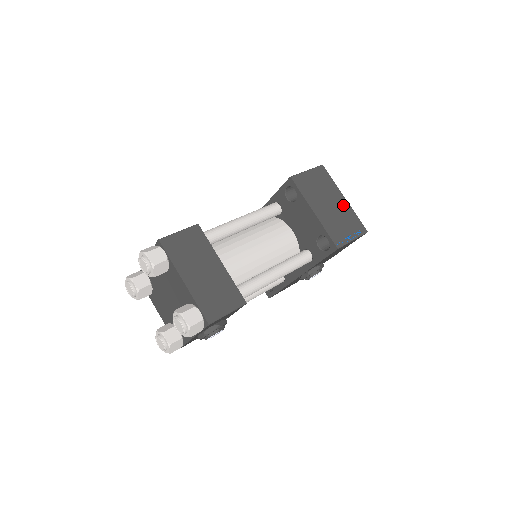
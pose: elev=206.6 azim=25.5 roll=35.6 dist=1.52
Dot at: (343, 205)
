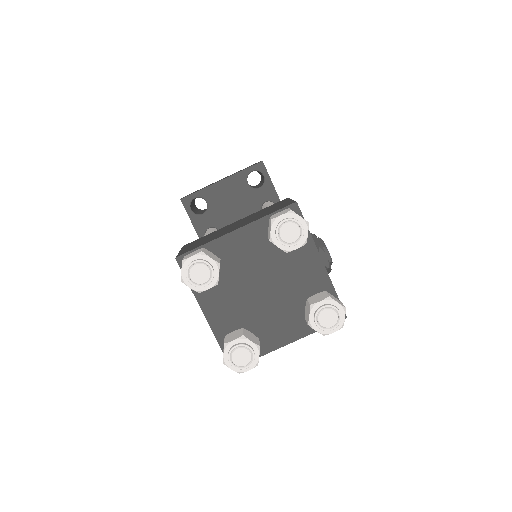
Dot at: occluded
